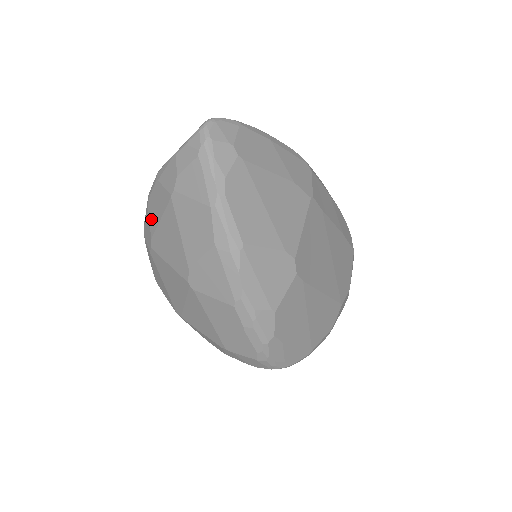
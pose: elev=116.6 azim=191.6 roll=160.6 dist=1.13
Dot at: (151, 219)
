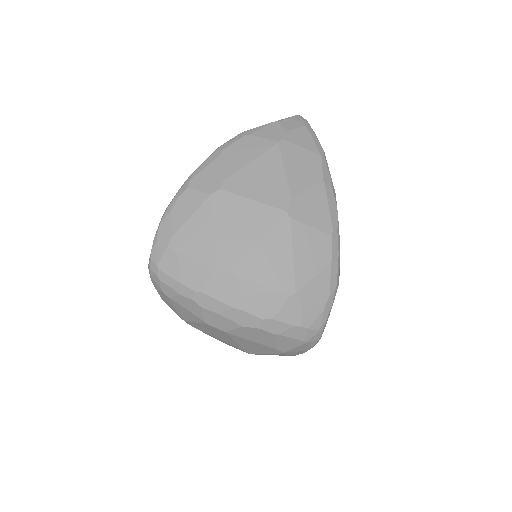
Dot at: (228, 163)
